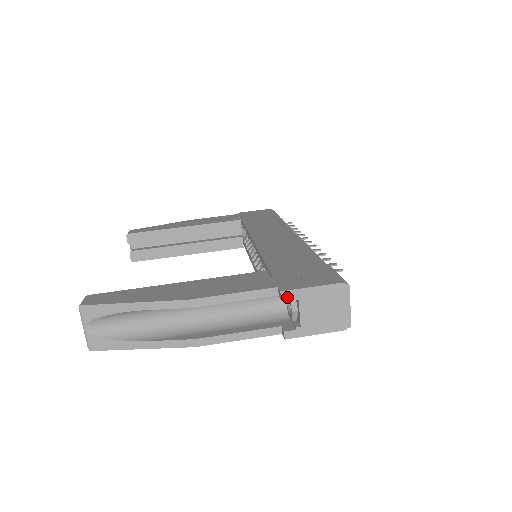
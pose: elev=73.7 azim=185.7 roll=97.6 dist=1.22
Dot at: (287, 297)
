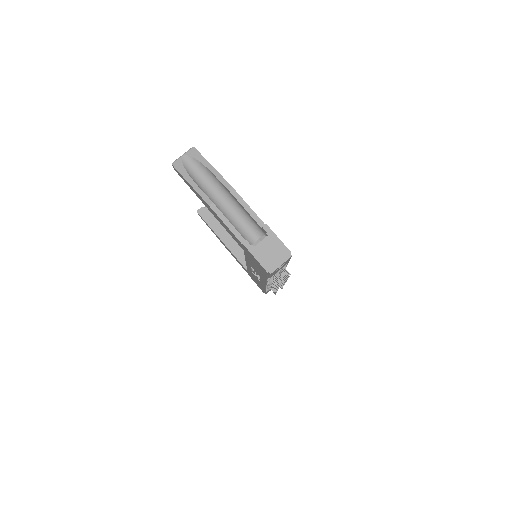
Dot at: (265, 229)
